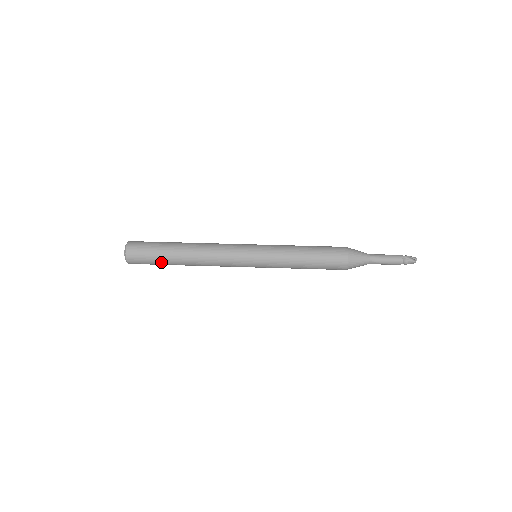
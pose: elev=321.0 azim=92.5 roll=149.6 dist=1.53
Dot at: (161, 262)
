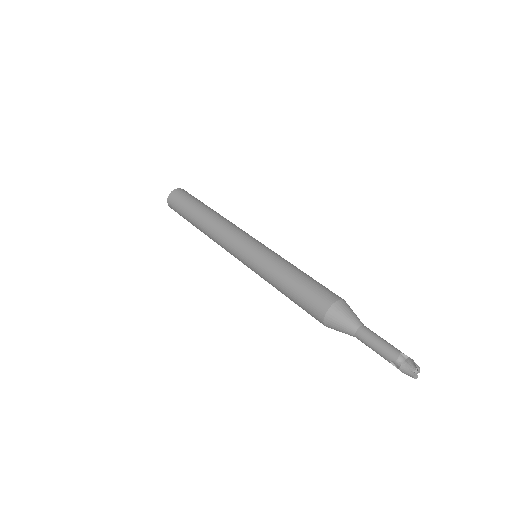
Dot at: (186, 211)
